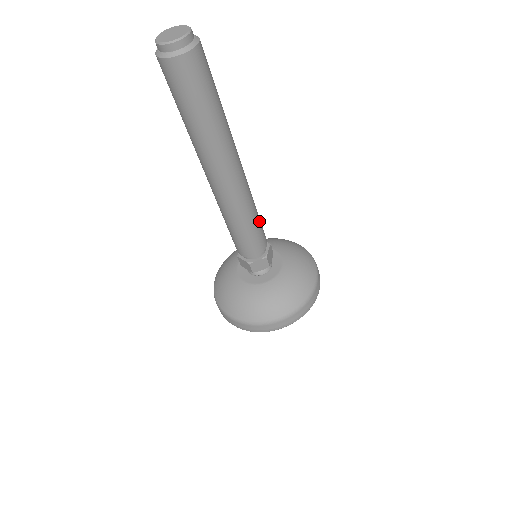
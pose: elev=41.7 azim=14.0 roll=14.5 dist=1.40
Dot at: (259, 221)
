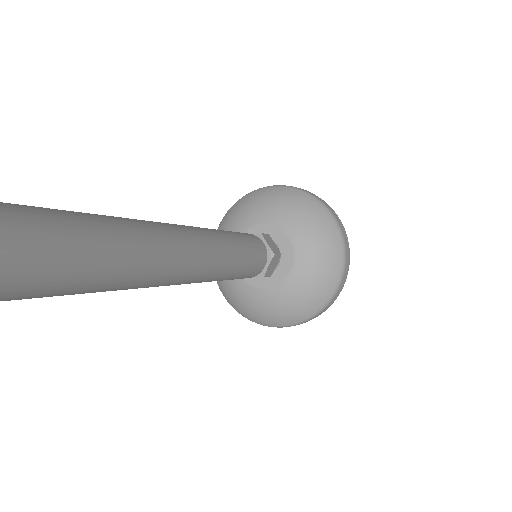
Dot at: (246, 264)
